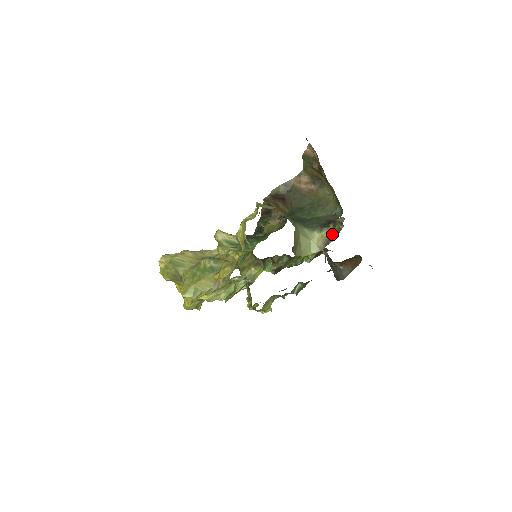
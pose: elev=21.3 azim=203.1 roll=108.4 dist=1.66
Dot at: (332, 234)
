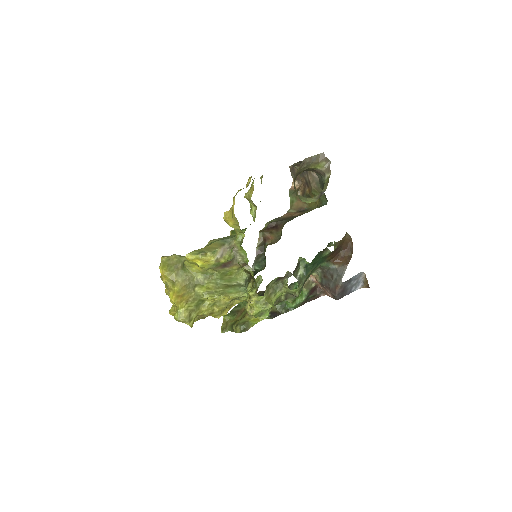
Dot at: (323, 190)
